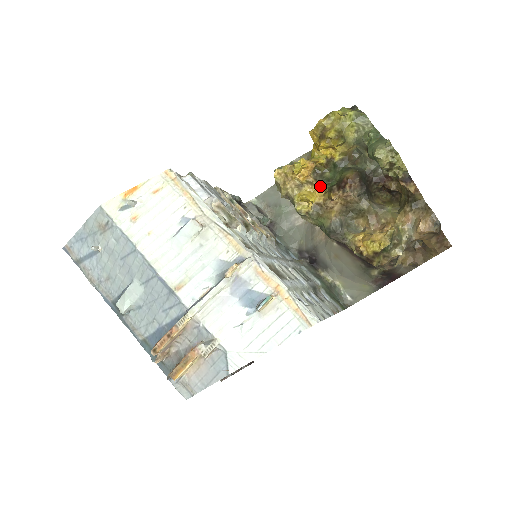
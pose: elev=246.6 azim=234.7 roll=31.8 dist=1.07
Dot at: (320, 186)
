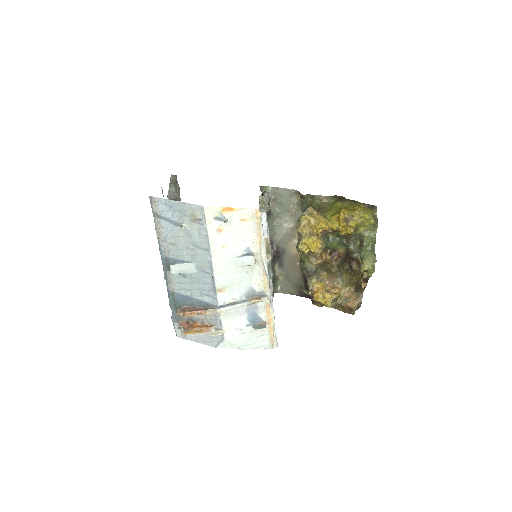
Dot at: (321, 241)
